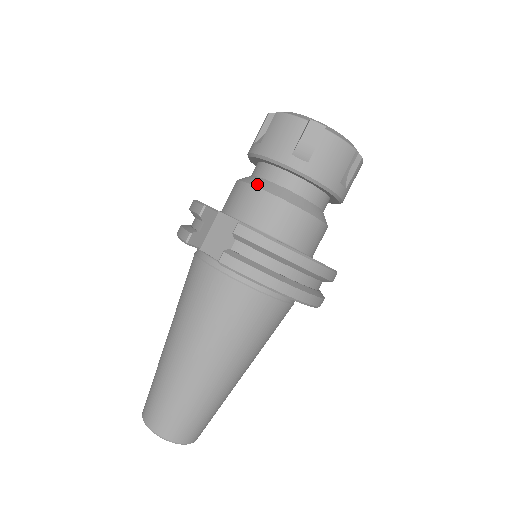
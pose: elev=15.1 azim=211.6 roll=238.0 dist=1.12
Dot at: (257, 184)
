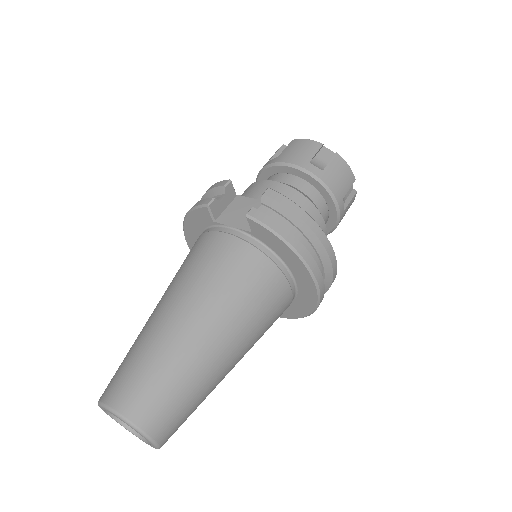
Dot at: (275, 181)
